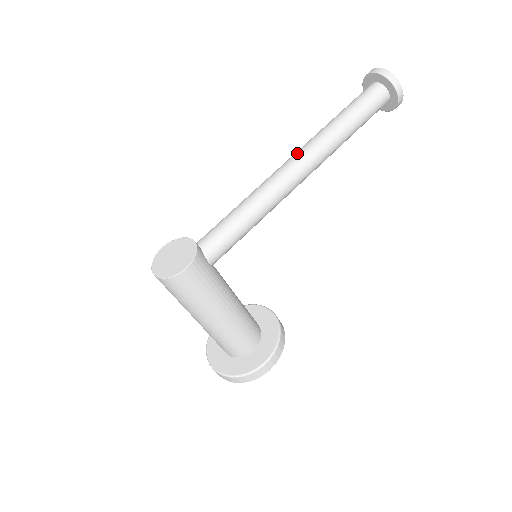
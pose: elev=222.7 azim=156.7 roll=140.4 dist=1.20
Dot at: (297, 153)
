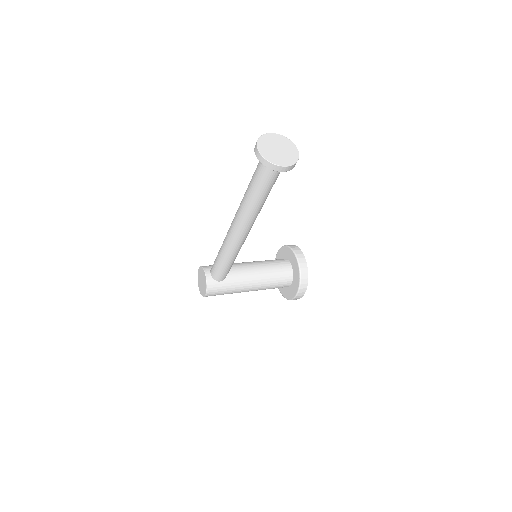
Dot at: (234, 220)
